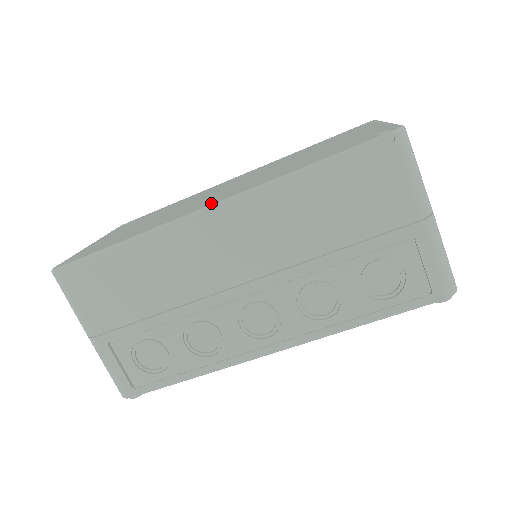
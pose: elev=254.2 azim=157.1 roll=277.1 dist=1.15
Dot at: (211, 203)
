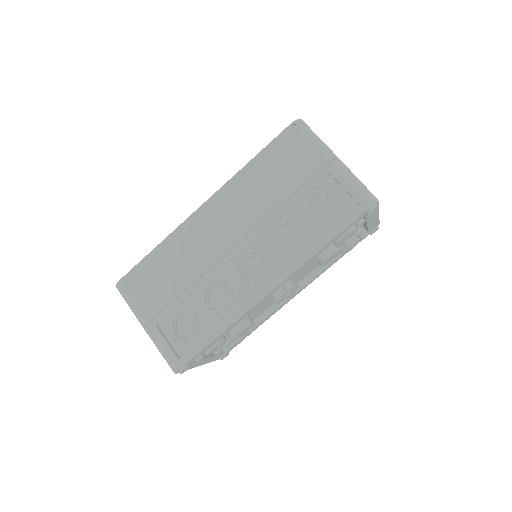
Dot at: occluded
